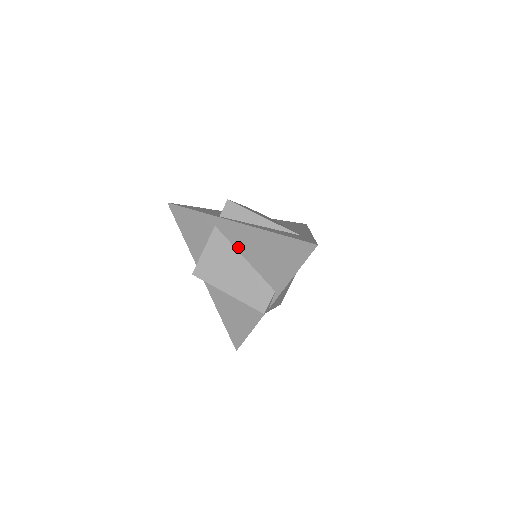
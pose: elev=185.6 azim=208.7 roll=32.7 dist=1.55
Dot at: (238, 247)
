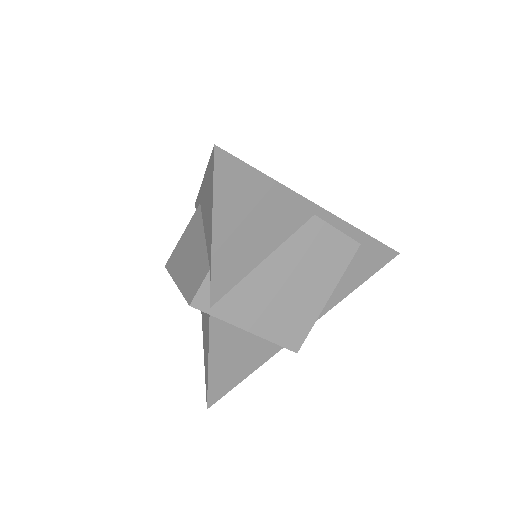
Dot at: (203, 219)
